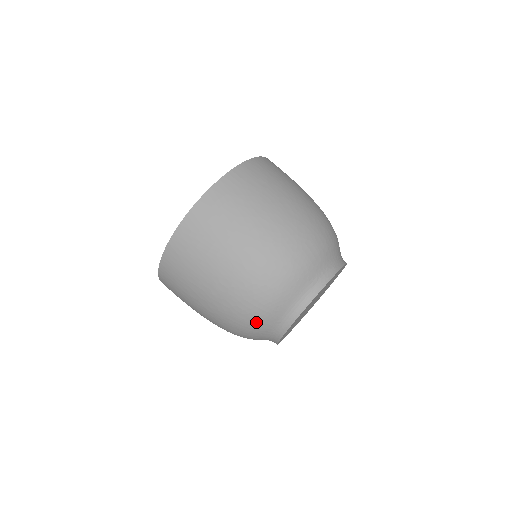
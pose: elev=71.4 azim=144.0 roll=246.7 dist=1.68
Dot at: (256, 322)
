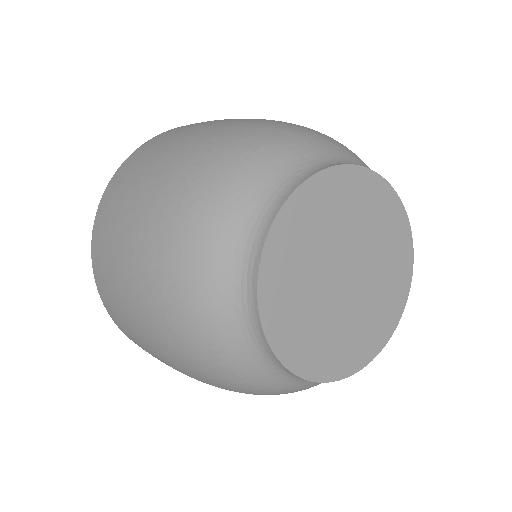
Dot at: (202, 240)
